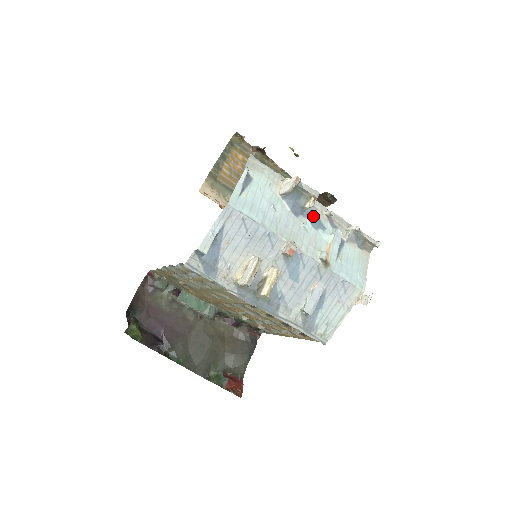
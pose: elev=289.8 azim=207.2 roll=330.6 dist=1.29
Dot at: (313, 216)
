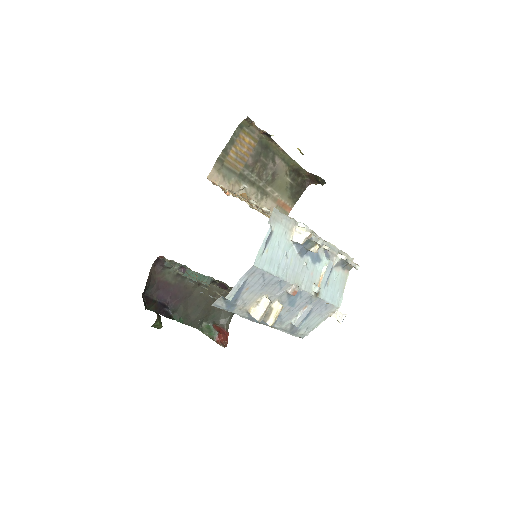
Dot at: occluded
